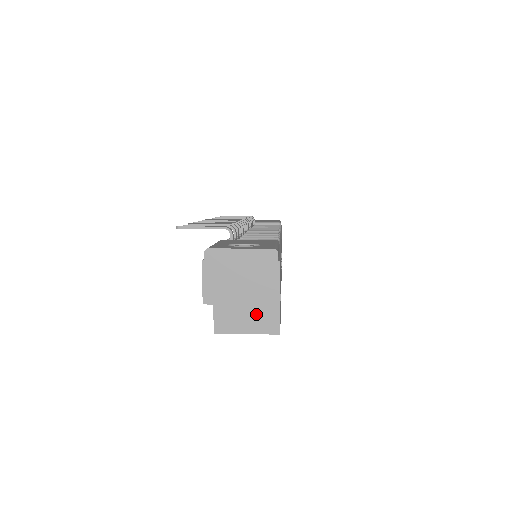
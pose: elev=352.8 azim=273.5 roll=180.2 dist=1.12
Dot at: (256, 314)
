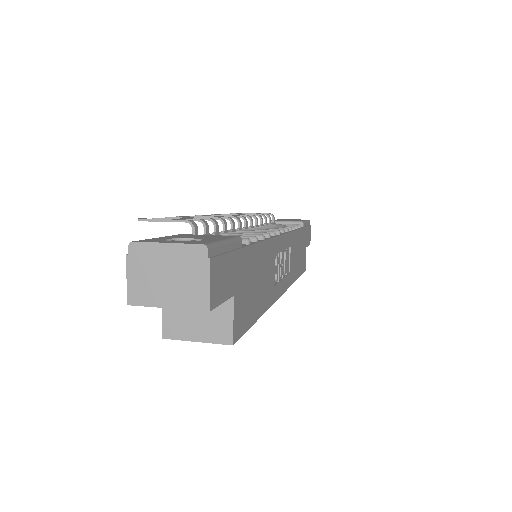
Dot at: (207, 320)
